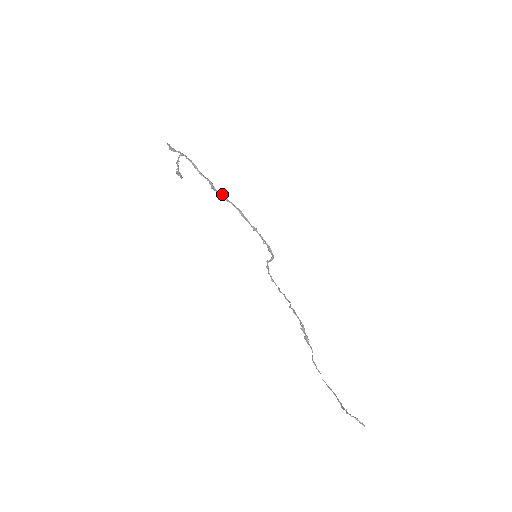
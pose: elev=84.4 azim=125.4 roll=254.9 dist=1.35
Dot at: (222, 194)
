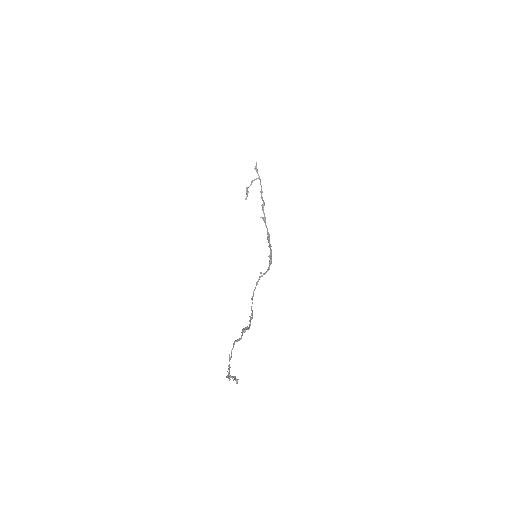
Dot at: (265, 217)
